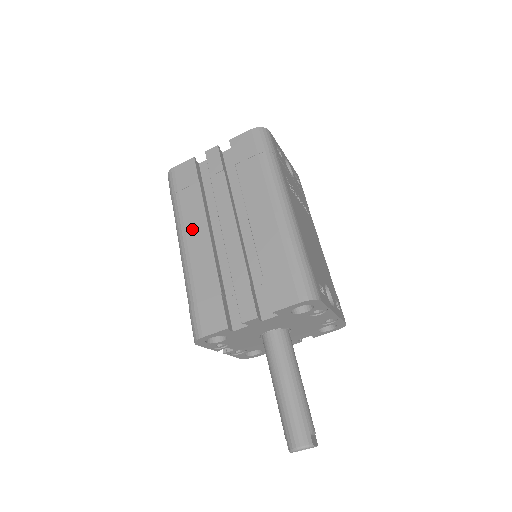
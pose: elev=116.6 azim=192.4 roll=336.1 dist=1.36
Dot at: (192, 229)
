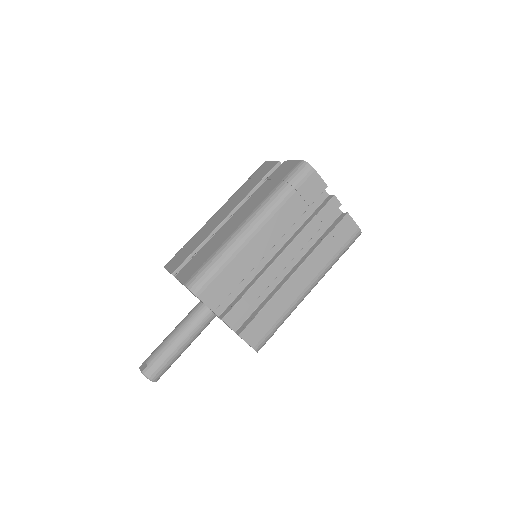
Dot at: (271, 228)
